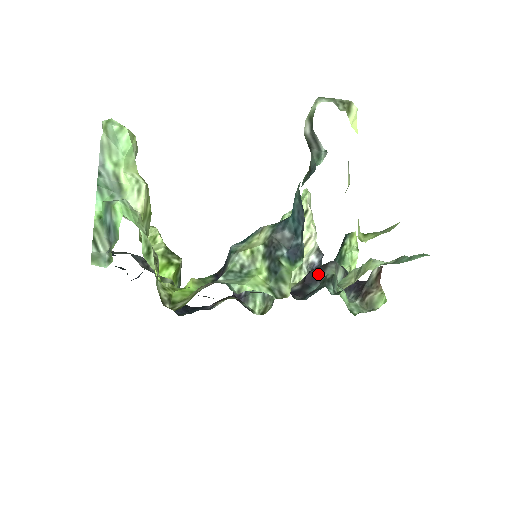
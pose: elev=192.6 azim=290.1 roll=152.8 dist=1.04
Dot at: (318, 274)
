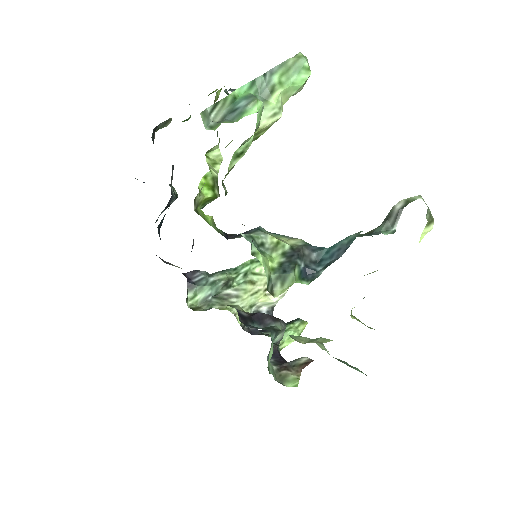
Dot at: (267, 320)
